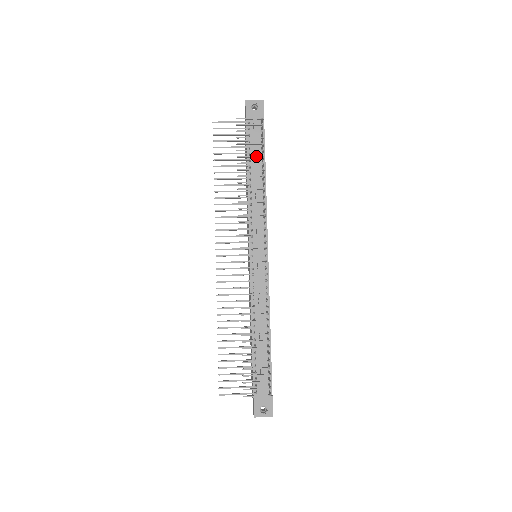
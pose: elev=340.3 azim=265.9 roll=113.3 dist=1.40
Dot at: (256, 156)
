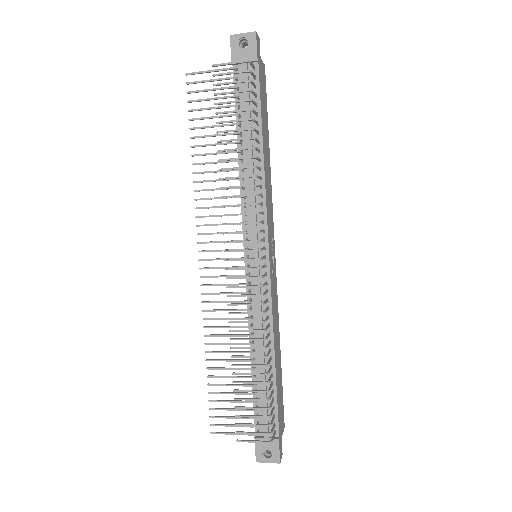
Dot at: (242, 119)
